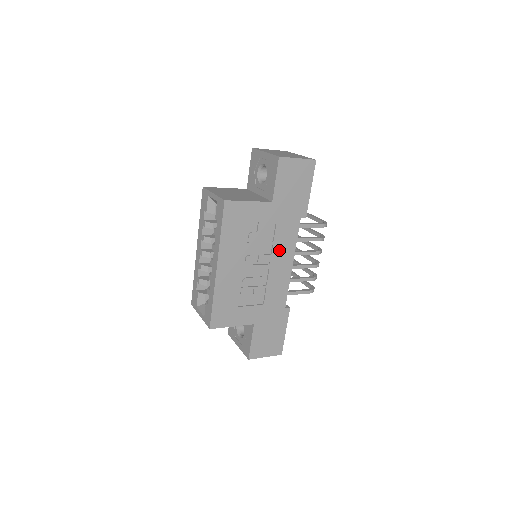
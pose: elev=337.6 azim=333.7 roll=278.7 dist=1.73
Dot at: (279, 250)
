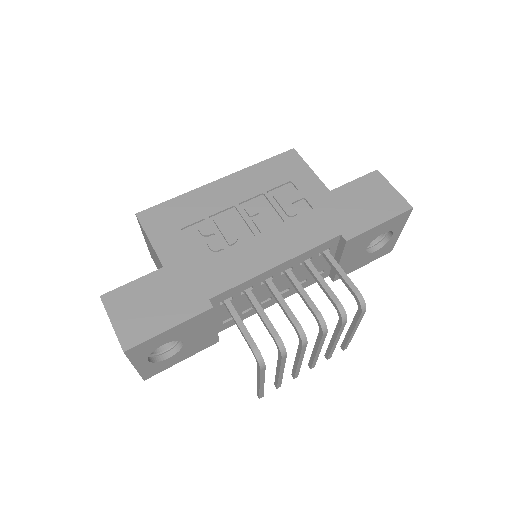
Dot at: (284, 235)
